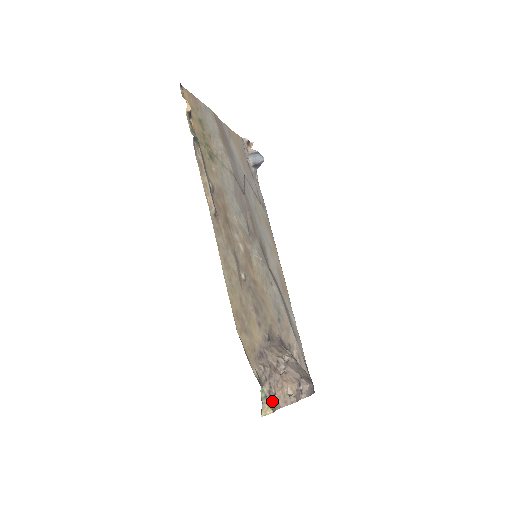
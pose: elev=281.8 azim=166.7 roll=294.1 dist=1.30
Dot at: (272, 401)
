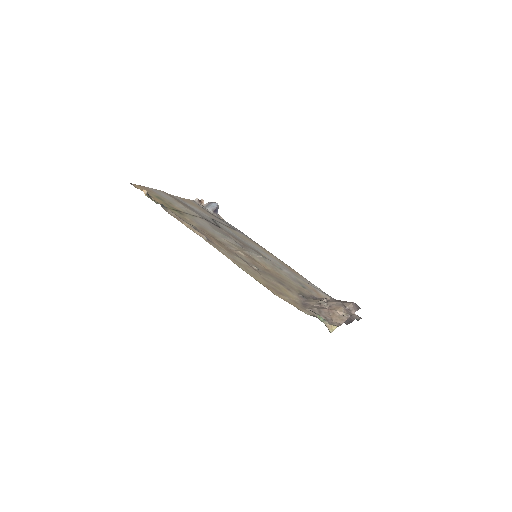
Dot at: occluded
